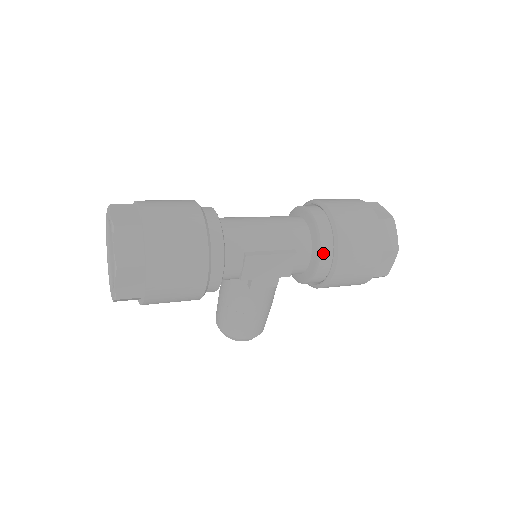
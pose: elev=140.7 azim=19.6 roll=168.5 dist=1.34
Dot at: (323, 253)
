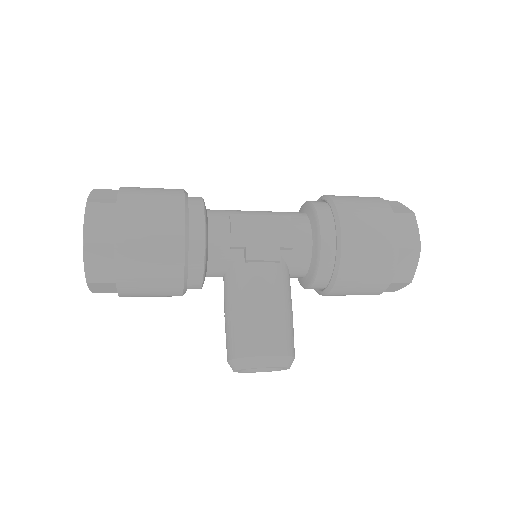
Dot at: (320, 213)
